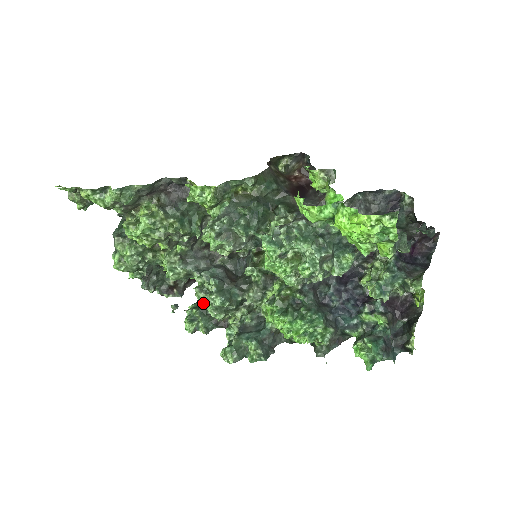
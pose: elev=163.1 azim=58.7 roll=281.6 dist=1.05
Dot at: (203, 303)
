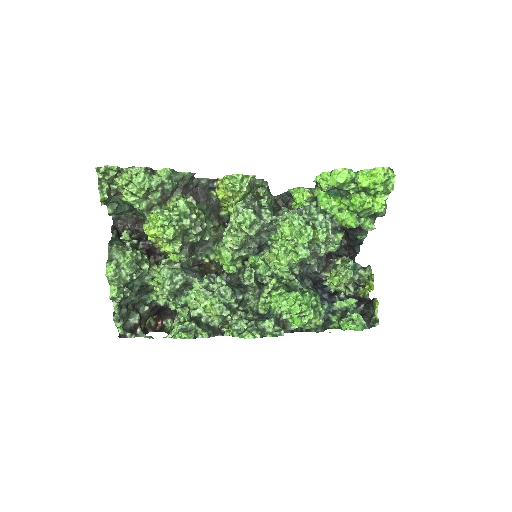
Dot at: (217, 294)
